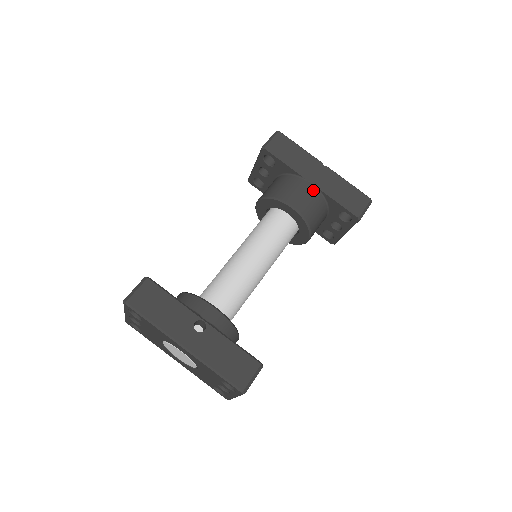
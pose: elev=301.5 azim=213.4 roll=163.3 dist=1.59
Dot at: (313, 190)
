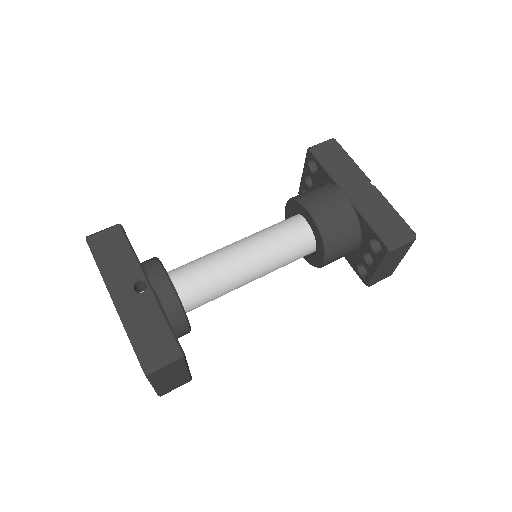
Dot at: (344, 203)
